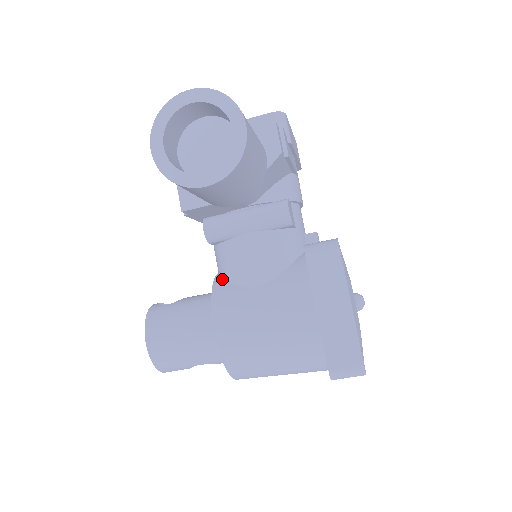
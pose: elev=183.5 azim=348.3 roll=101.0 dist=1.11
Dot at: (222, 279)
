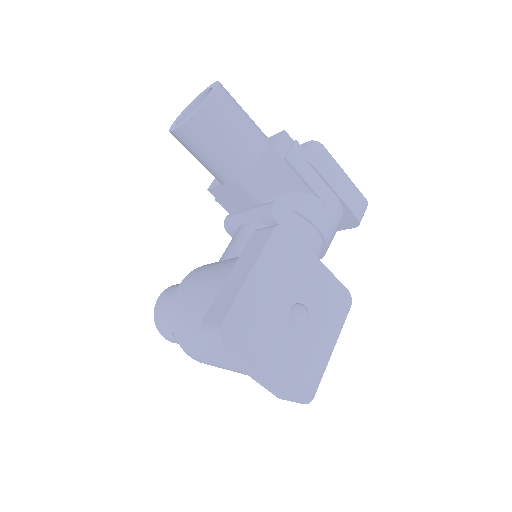
Dot at: occluded
